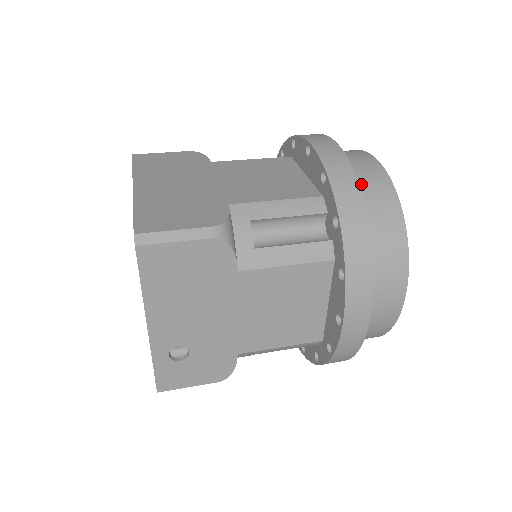
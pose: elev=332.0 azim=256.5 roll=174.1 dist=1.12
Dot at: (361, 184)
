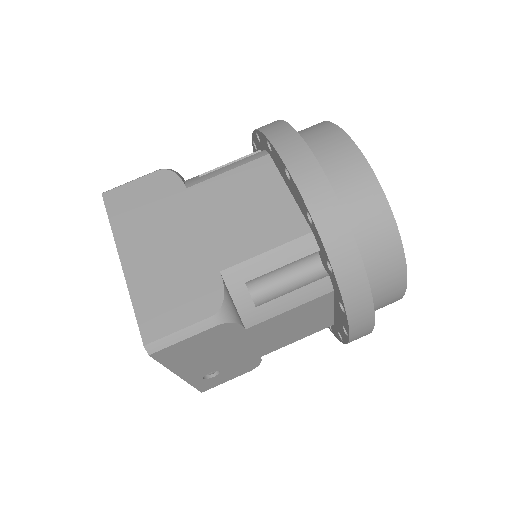
Dot at: (350, 205)
